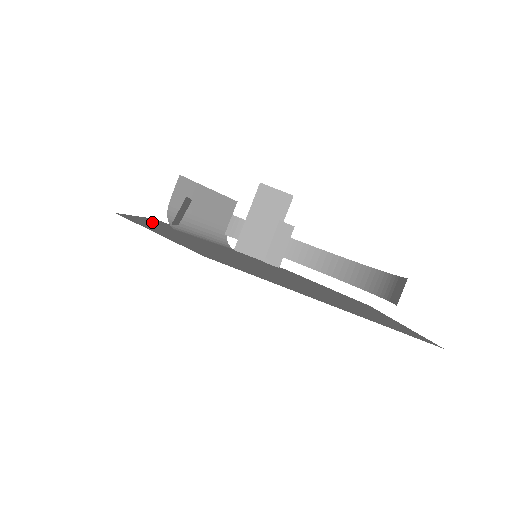
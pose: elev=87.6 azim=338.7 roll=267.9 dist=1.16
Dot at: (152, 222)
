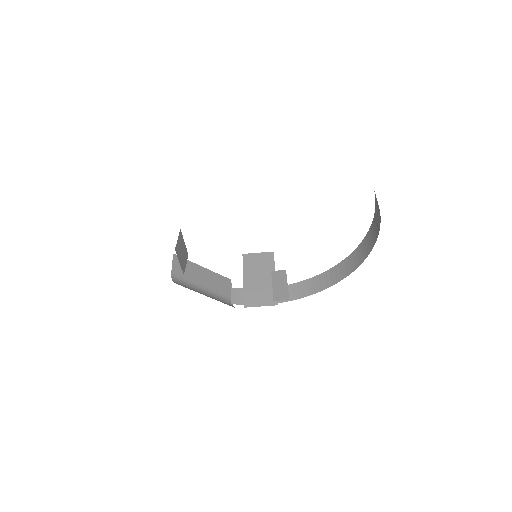
Dot at: occluded
